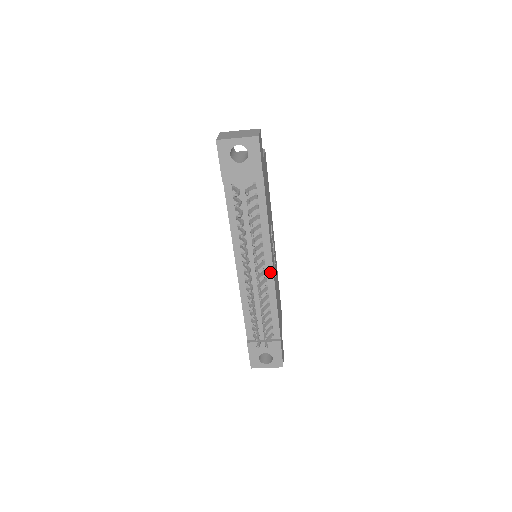
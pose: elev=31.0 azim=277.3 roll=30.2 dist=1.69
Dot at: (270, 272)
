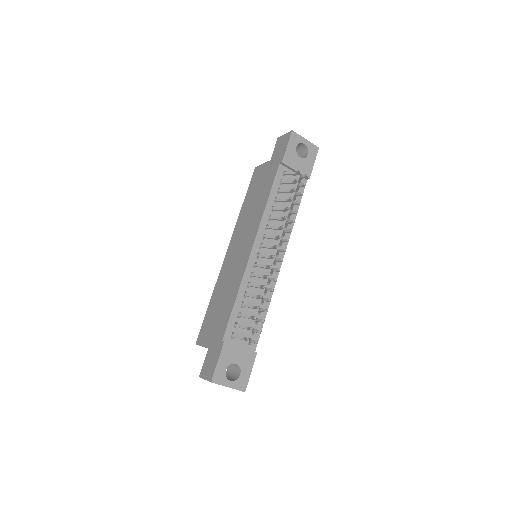
Dot at: (278, 267)
